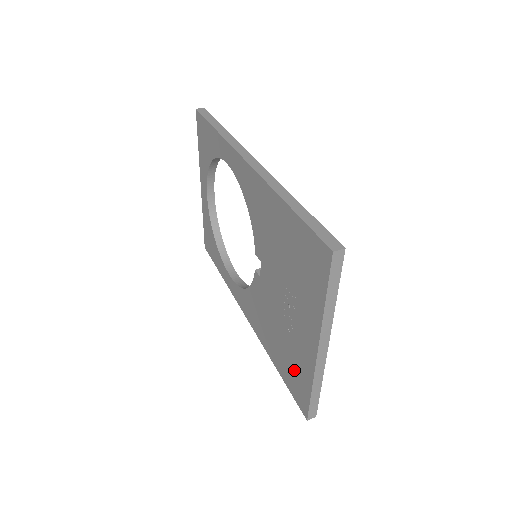
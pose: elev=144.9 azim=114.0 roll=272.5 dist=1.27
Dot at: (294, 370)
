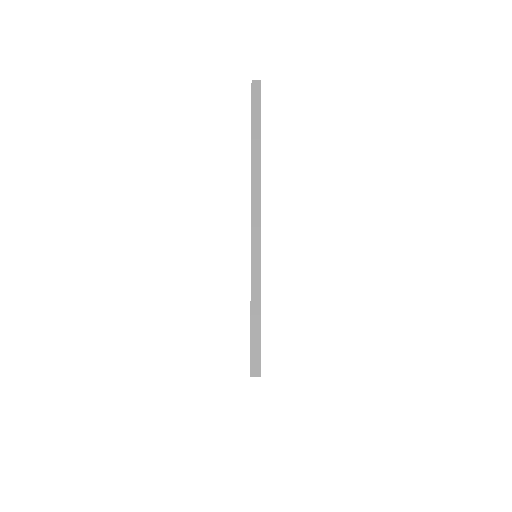
Dot at: occluded
